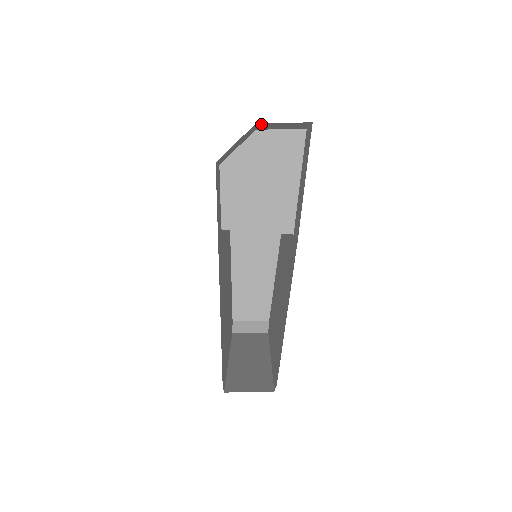
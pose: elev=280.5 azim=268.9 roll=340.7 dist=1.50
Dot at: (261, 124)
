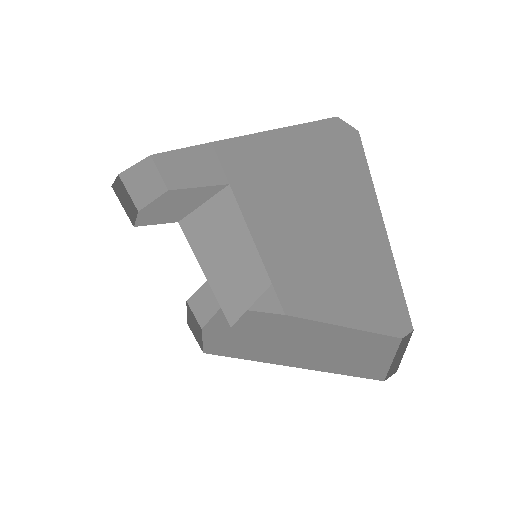
Dot at: (125, 180)
